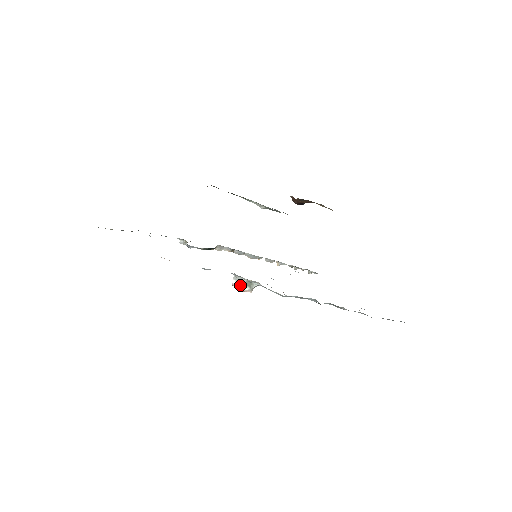
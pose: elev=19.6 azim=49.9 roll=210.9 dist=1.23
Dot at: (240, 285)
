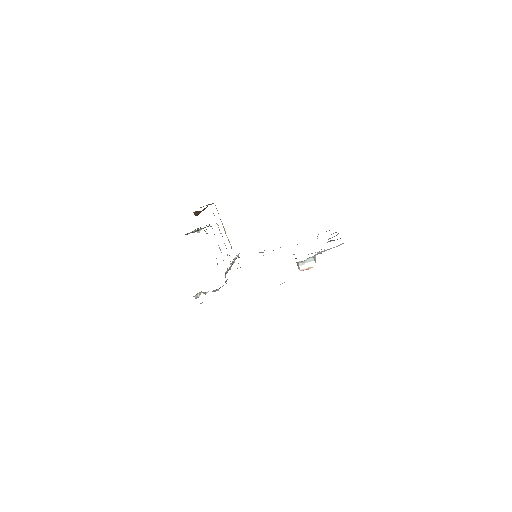
Dot at: (311, 264)
